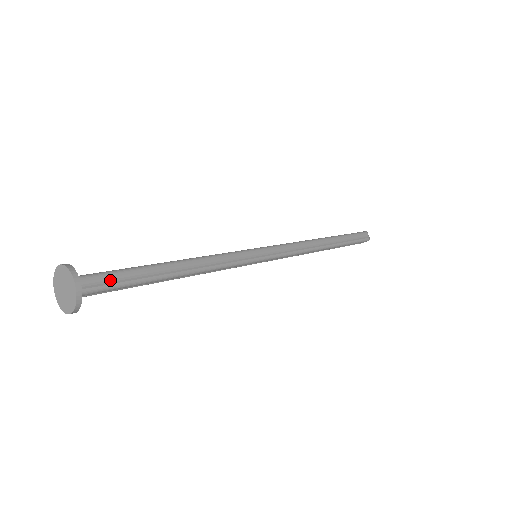
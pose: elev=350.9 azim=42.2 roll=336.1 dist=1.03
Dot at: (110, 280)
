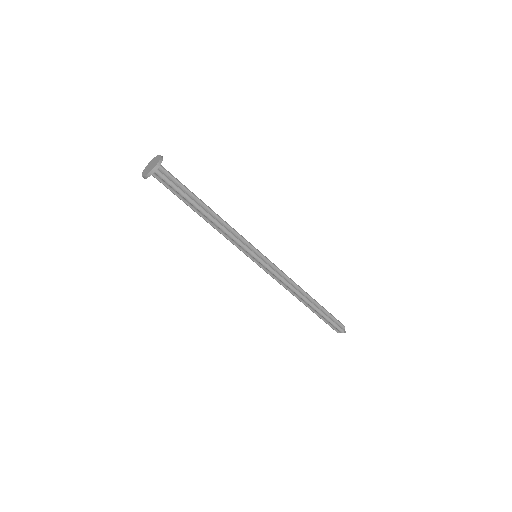
Dot at: (173, 181)
